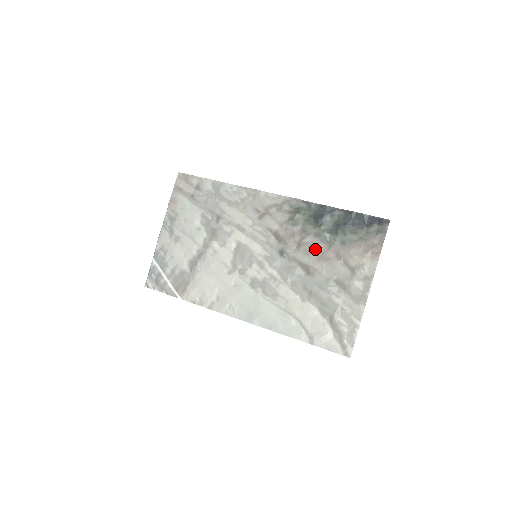
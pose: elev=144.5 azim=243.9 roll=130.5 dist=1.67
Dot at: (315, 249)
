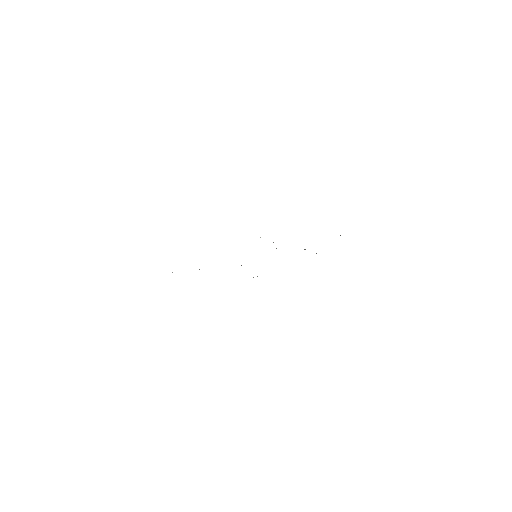
Dot at: occluded
